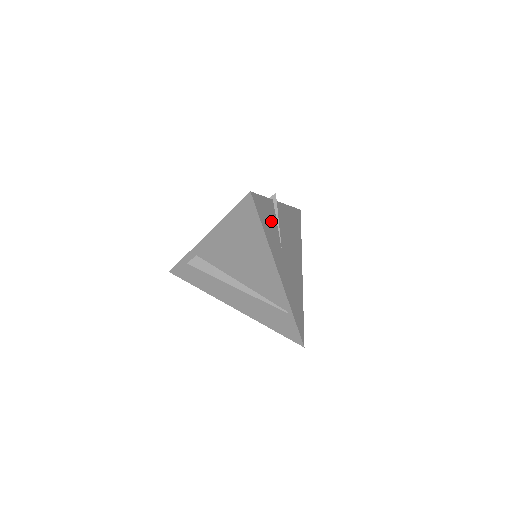
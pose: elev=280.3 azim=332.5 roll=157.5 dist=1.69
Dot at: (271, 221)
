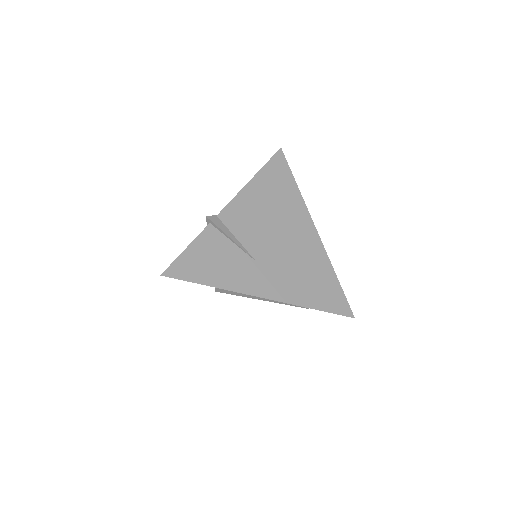
Dot at: (218, 254)
